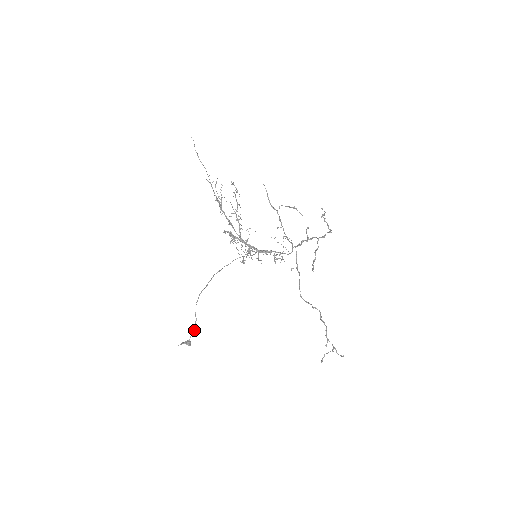
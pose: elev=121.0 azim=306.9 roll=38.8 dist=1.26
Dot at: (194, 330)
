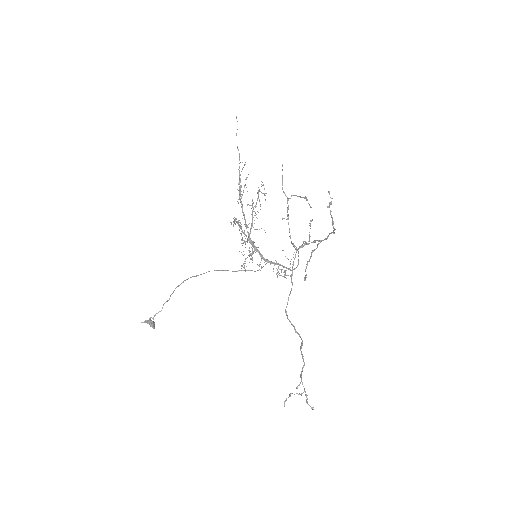
Dot at: (162, 308)
